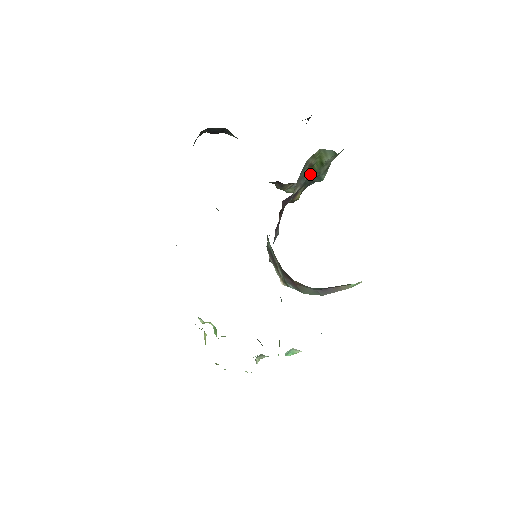
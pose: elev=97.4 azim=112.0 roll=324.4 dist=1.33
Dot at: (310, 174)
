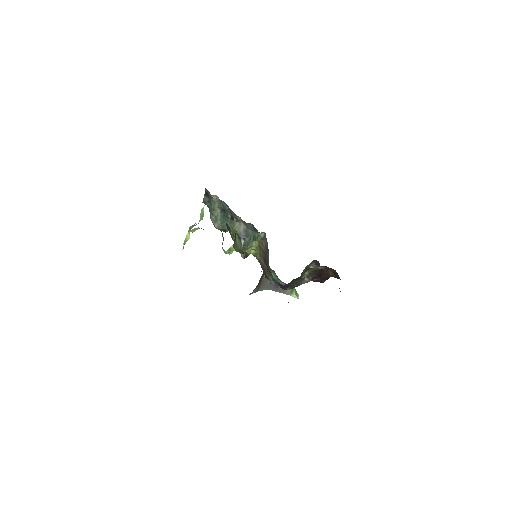
Dot at: occluded
